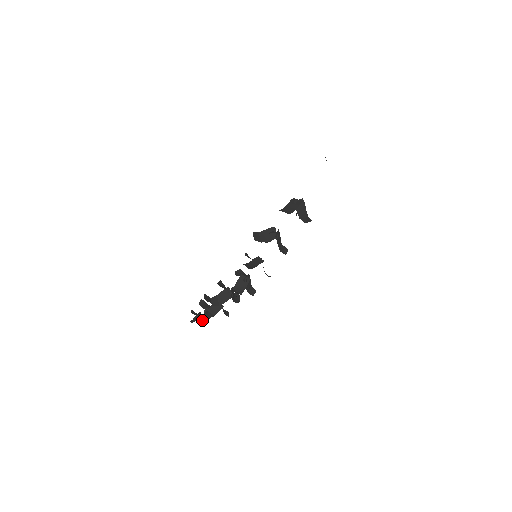
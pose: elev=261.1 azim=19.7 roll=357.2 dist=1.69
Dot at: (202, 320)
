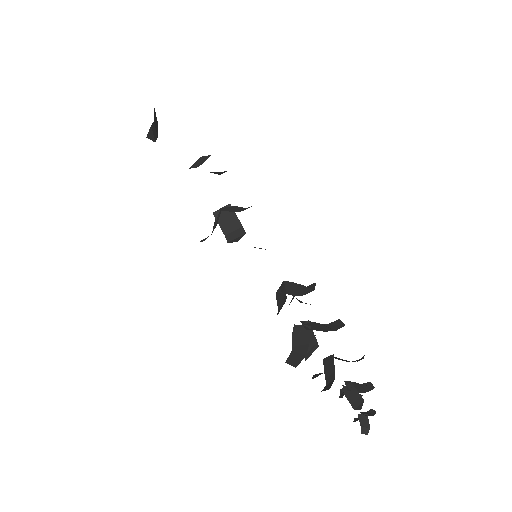
Dot at: occluded
